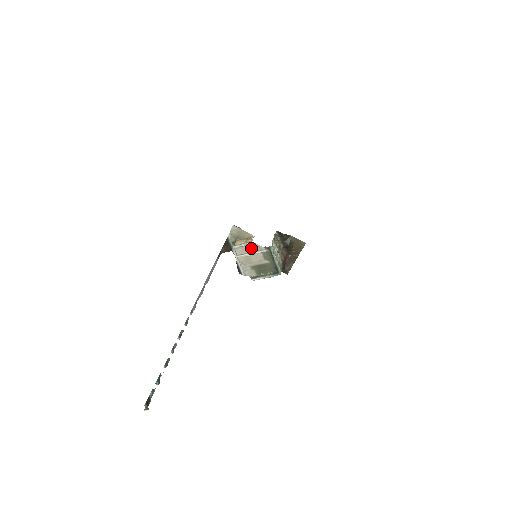
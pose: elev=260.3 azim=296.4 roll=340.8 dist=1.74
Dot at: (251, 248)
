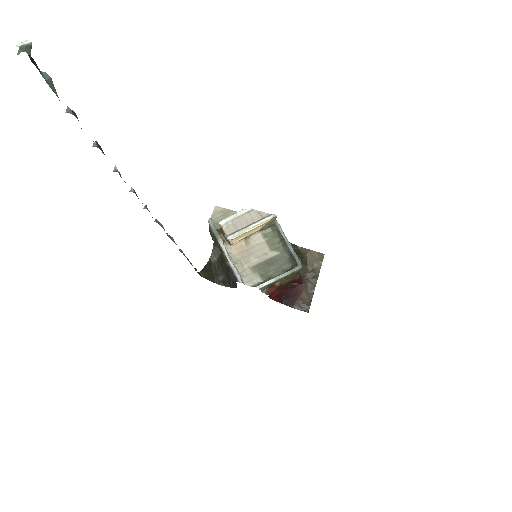
Dot at: (248, 219)
